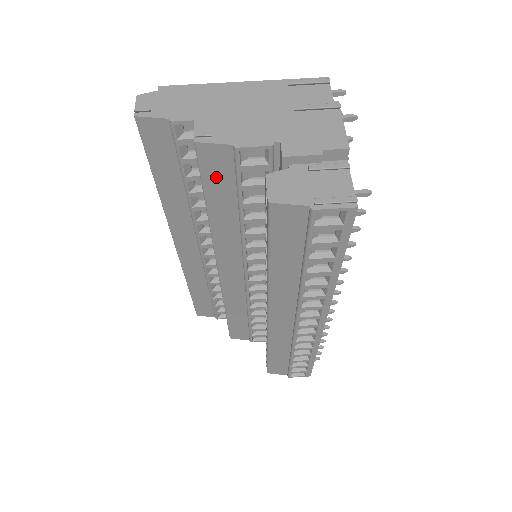
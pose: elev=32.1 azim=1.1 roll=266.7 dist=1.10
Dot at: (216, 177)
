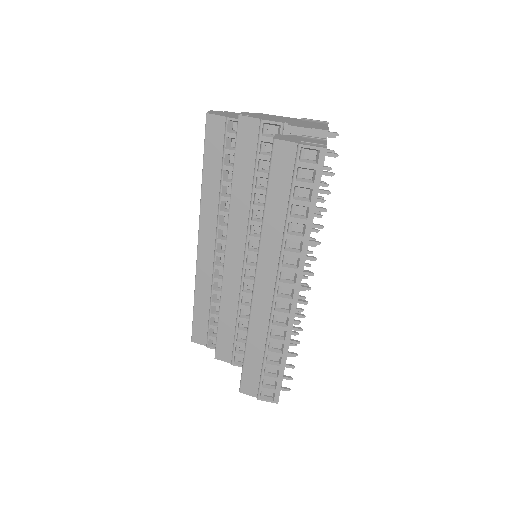
Dot at: (245, 146)
